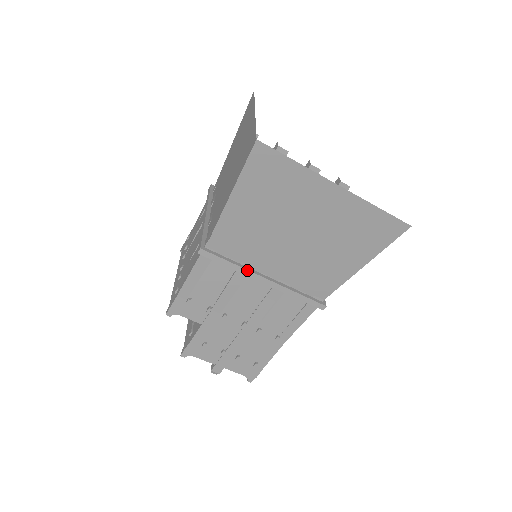
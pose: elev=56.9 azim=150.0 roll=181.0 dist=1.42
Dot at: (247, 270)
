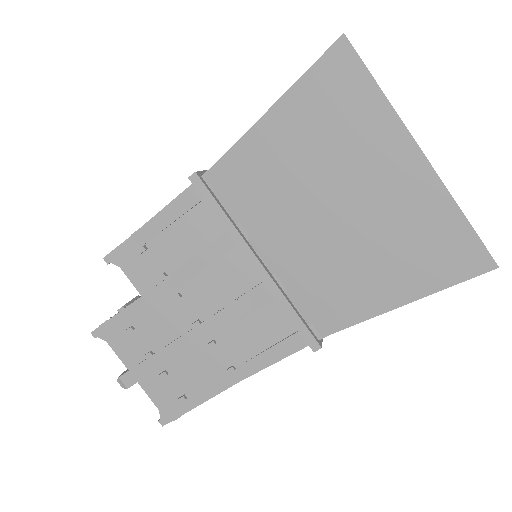
Dot at: (240, 235)
